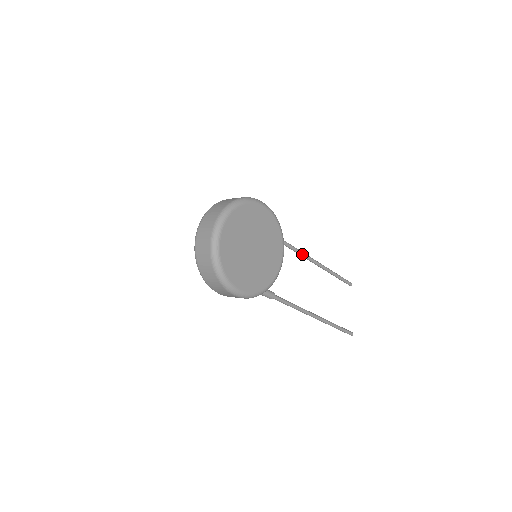
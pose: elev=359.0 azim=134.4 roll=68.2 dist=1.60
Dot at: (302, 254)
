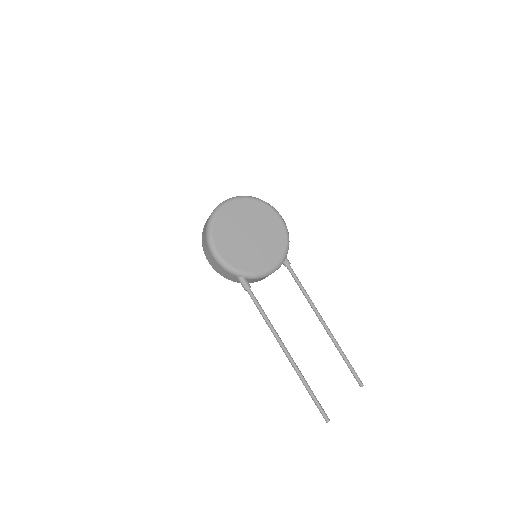
Dot at: (310, 301)
